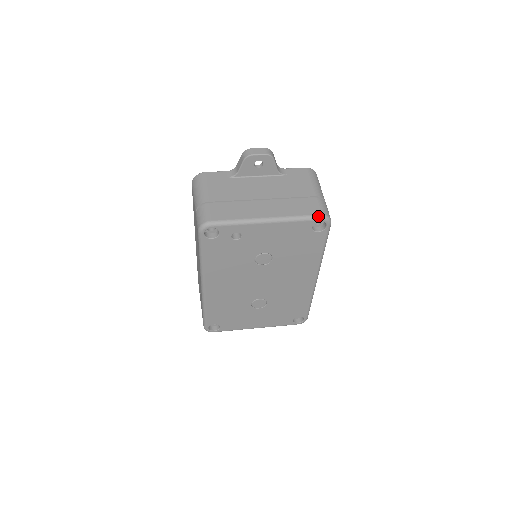
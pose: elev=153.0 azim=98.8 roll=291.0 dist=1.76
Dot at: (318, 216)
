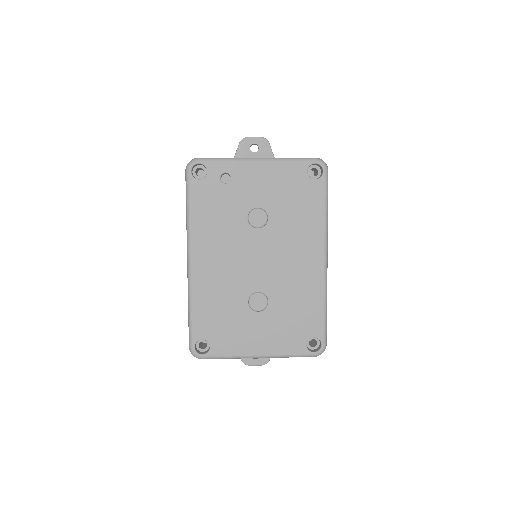
Dot at: (312, 158)
